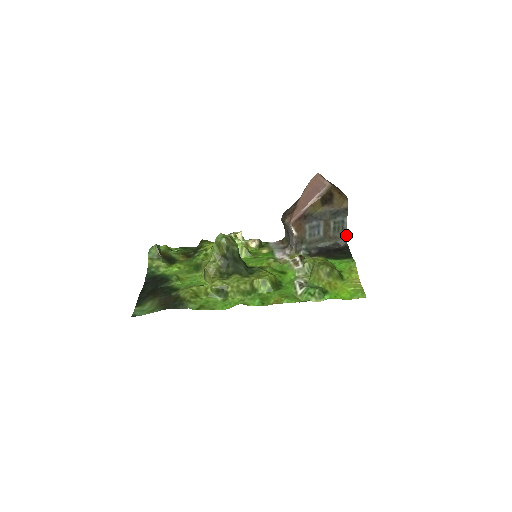
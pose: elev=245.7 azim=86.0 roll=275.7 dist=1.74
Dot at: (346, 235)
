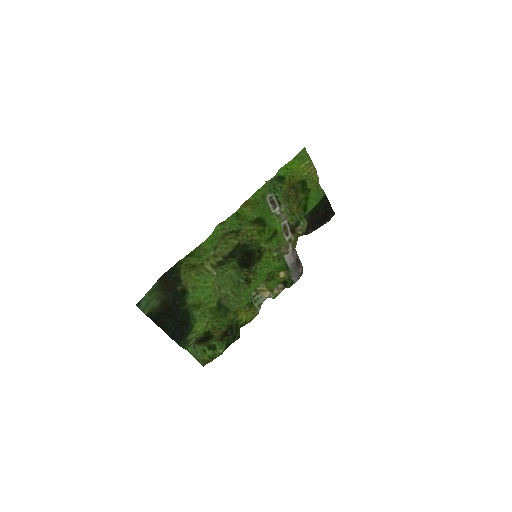
Dot at: occluded
